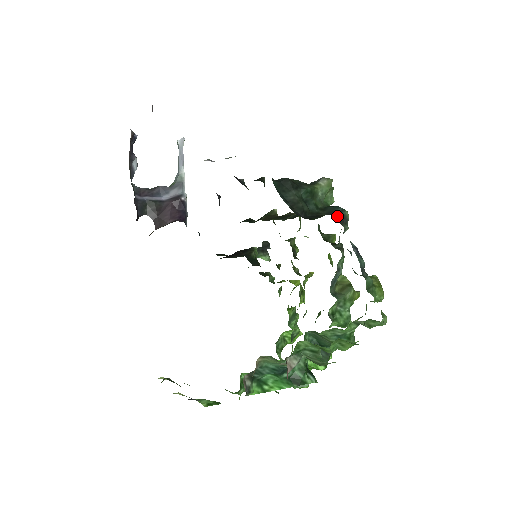
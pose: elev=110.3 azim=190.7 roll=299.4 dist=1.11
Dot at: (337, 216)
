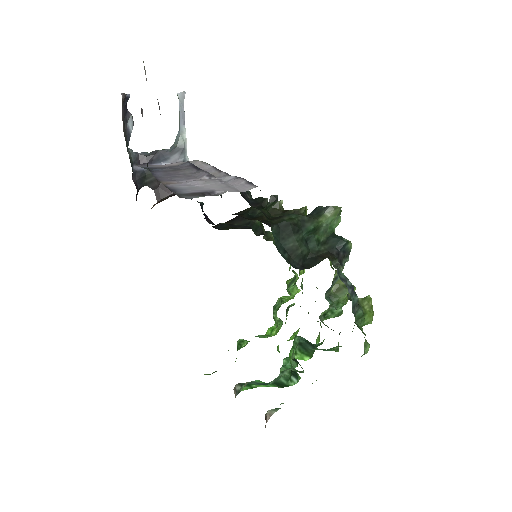
Dot at: (338, 254)
